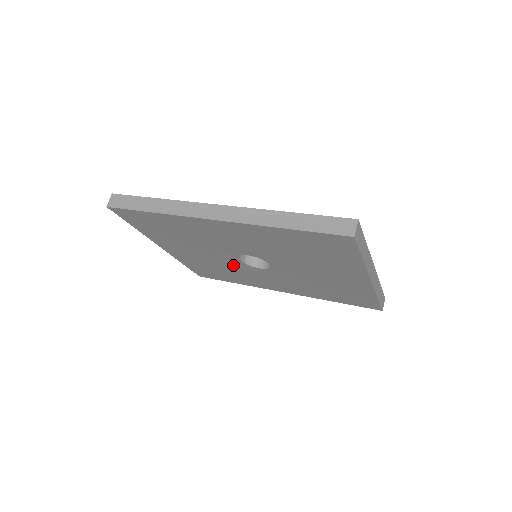
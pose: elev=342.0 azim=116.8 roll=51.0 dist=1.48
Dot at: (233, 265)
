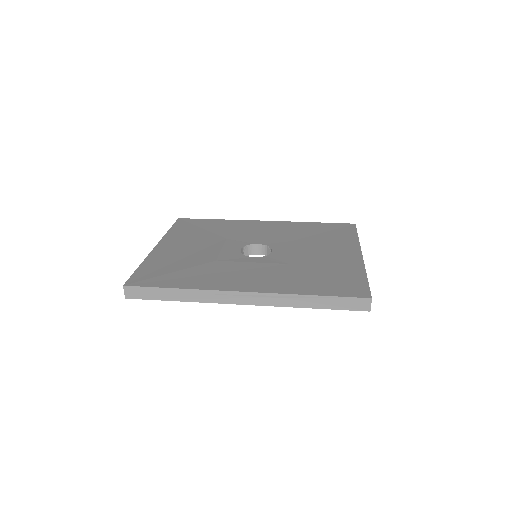
Dot at: occluded
